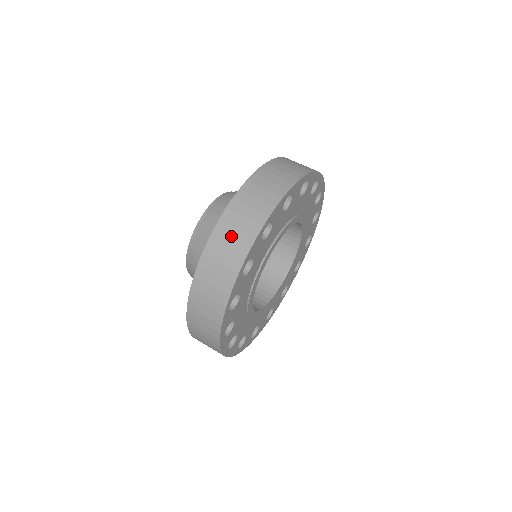
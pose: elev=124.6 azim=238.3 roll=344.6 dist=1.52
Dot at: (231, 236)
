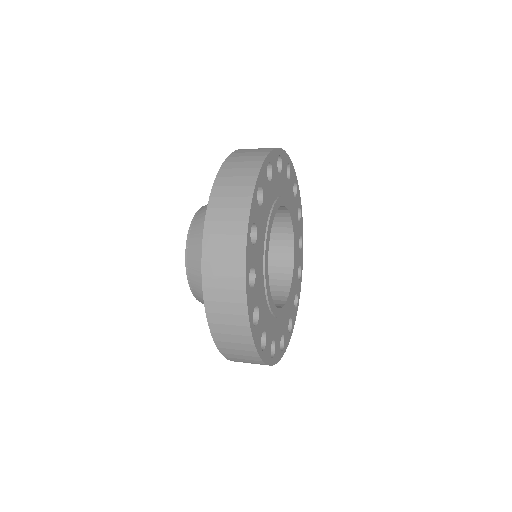
Dot at: (227, 206)
